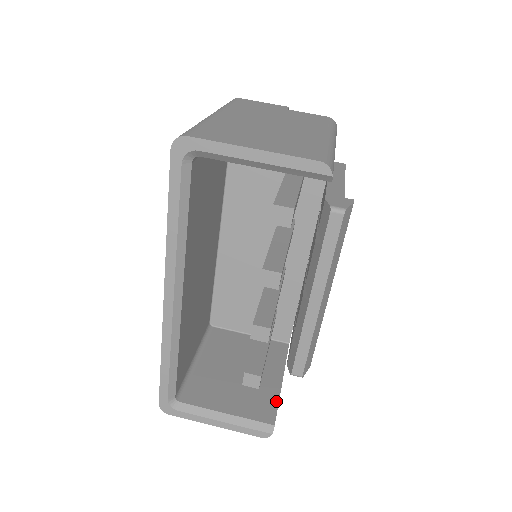
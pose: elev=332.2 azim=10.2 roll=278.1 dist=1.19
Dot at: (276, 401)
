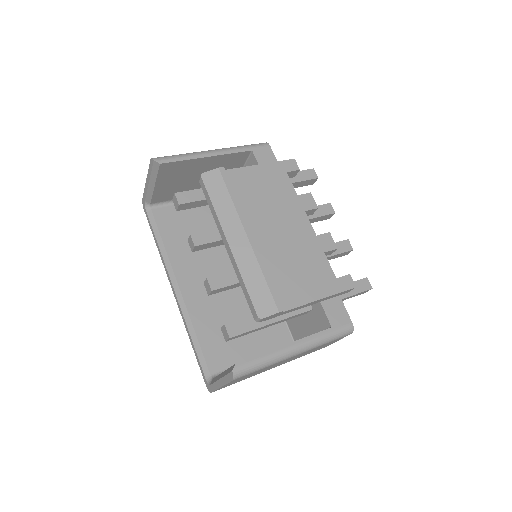
Dot at: (260, 354)
